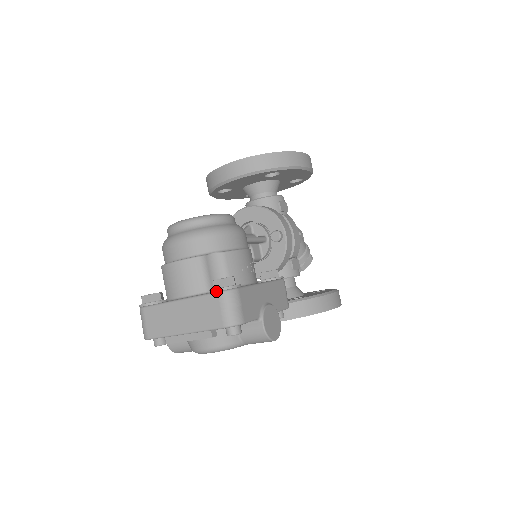
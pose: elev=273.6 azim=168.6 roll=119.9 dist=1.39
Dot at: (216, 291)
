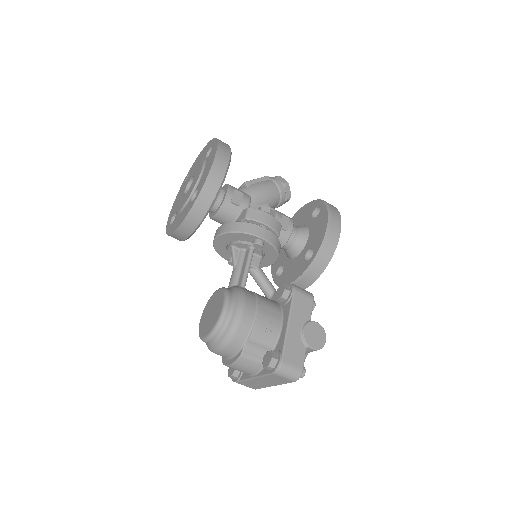
Dot at: (272, 374)
